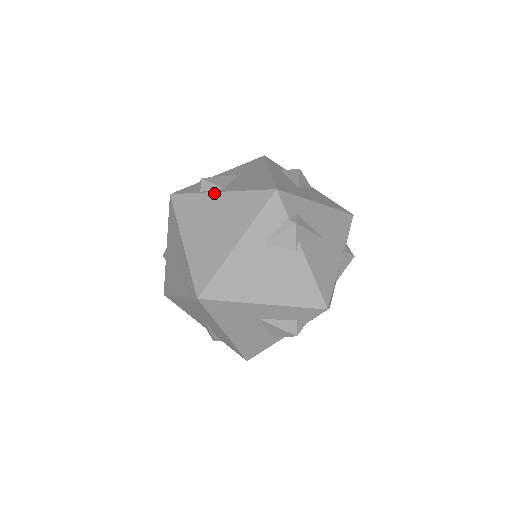
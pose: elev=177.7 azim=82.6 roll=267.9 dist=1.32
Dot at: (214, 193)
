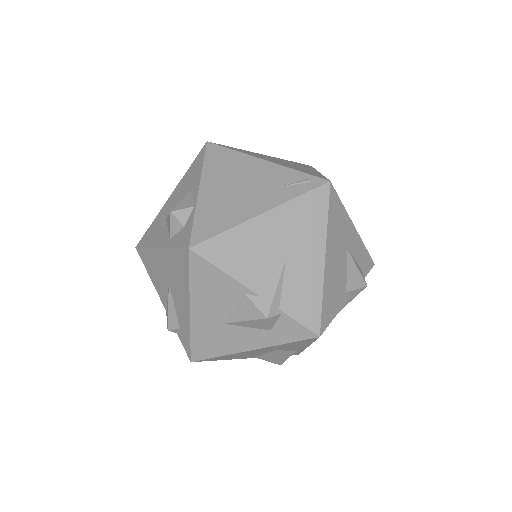
Dot at: occluded
